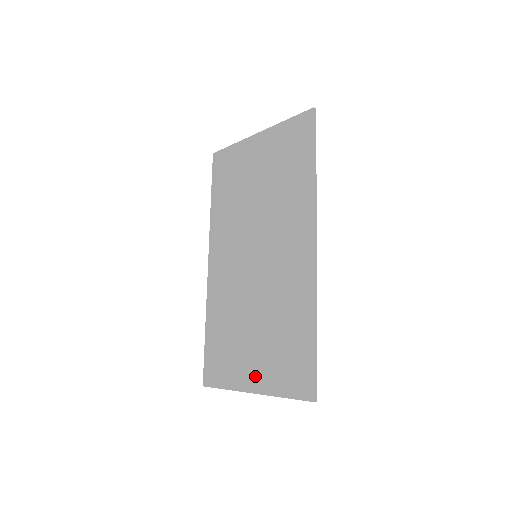
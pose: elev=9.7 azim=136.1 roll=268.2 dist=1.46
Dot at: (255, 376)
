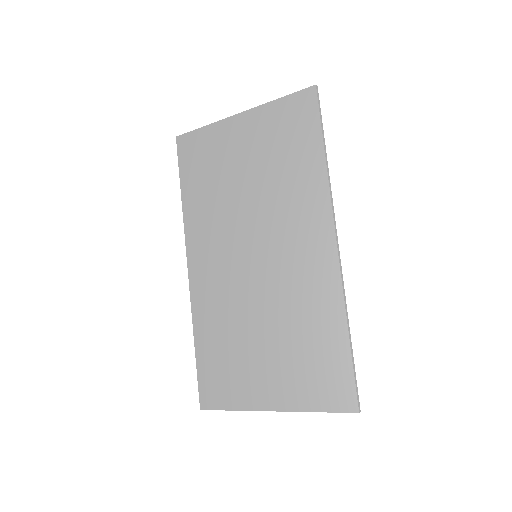
Dot at: (274, 392)
